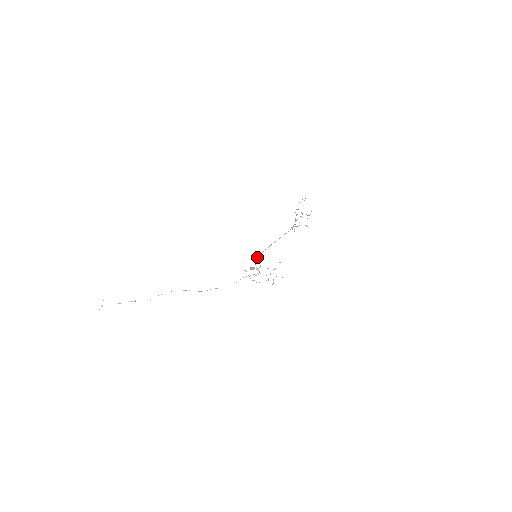
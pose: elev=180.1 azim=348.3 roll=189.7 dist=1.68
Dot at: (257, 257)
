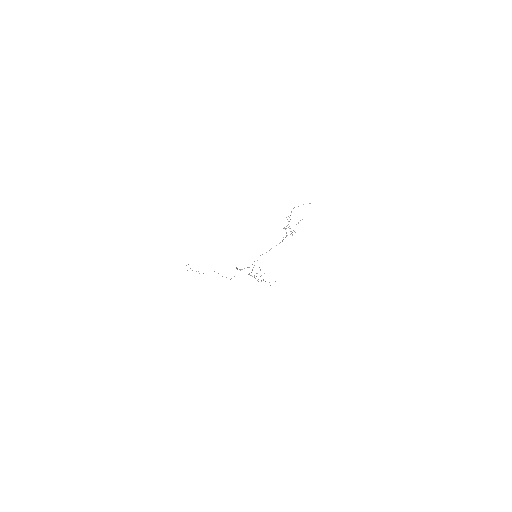
Dot at: occluded
